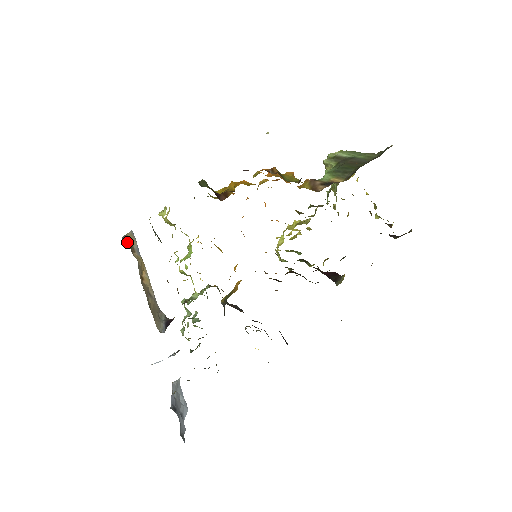
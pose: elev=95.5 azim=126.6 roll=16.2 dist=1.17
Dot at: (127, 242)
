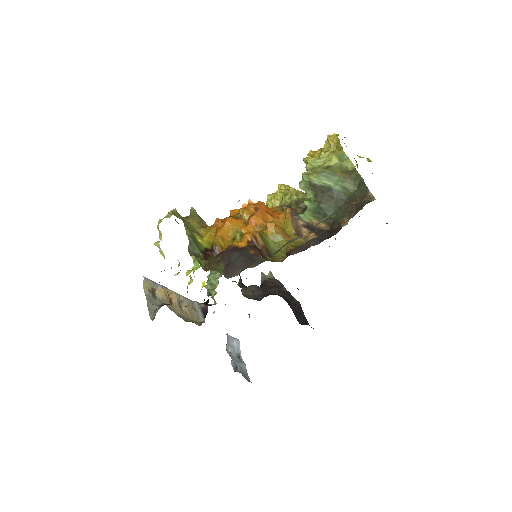
Dot at: (151, 305)
